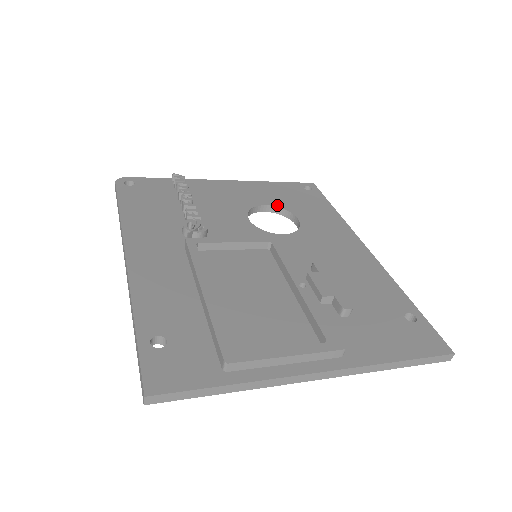
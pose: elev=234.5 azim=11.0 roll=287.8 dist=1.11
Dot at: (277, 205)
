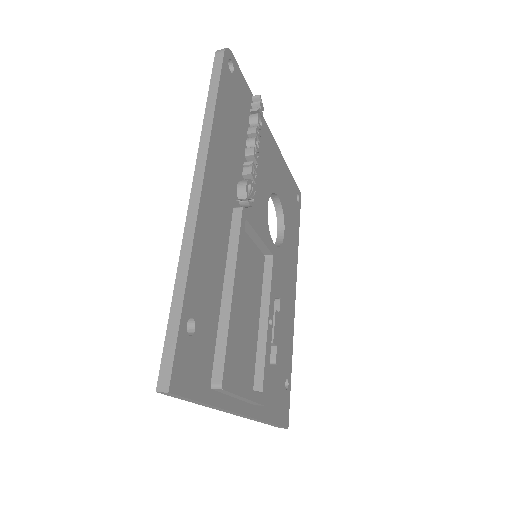
Dot at: (282, 203)
